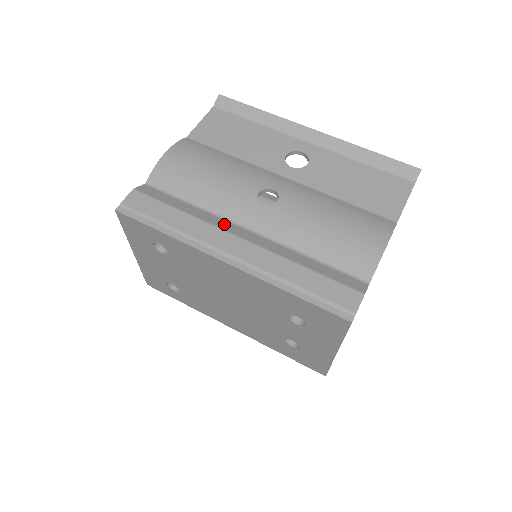
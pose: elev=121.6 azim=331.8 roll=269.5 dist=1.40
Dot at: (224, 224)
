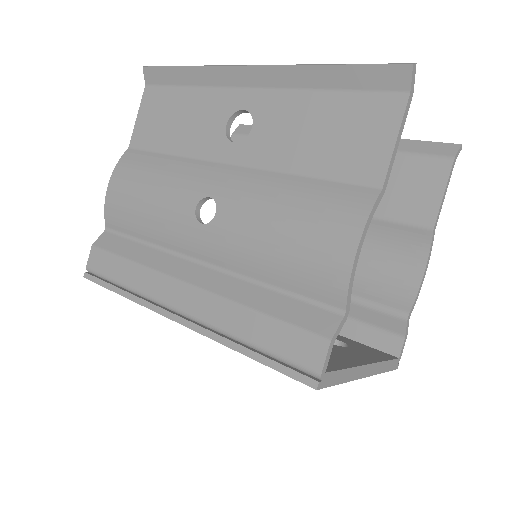
Dot at: (172, 264)
